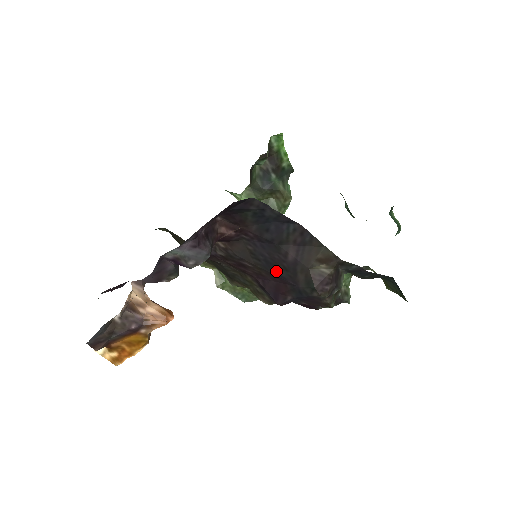
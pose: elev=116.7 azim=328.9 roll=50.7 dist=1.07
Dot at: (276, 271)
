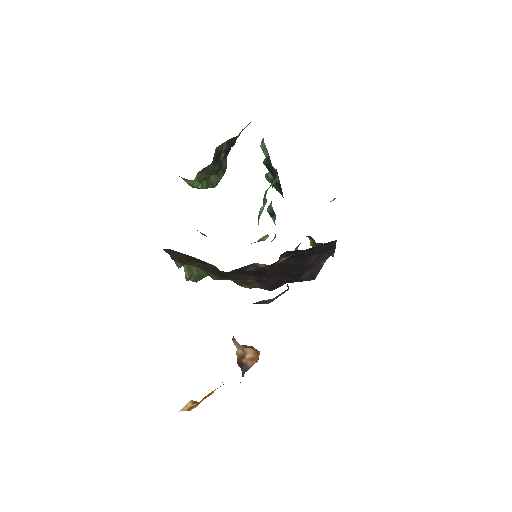
Dot at: (291, 272)
